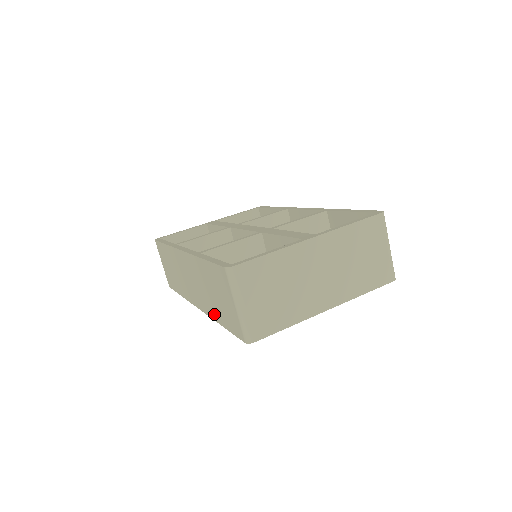
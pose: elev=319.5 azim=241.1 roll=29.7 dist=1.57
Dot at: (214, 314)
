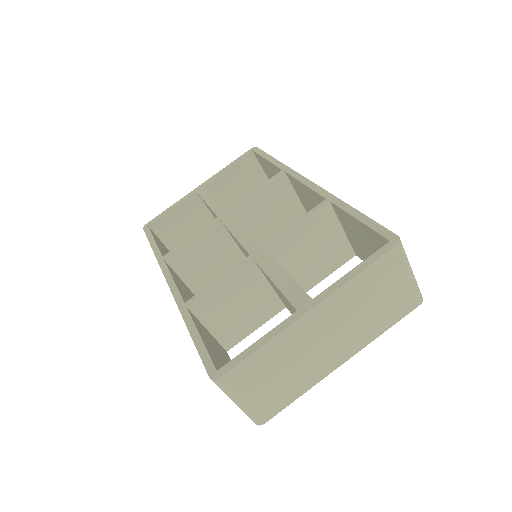
Dot at: occluded
